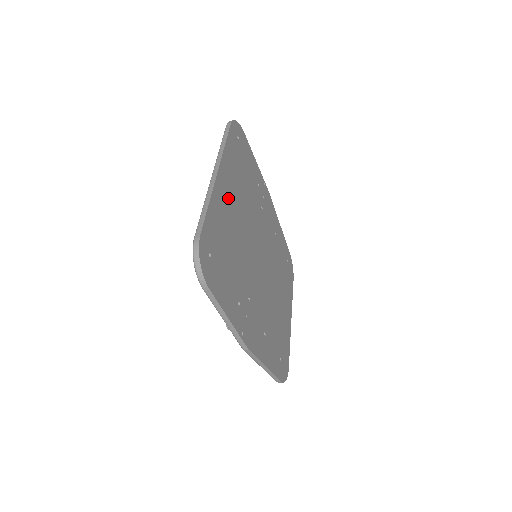
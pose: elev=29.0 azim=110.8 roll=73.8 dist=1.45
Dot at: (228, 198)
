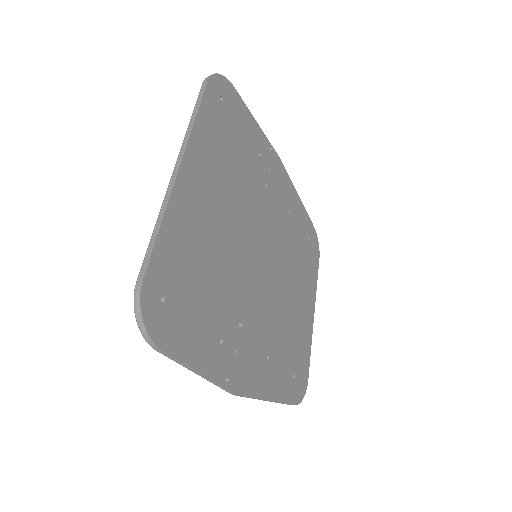
Dot at: (201, 198)
